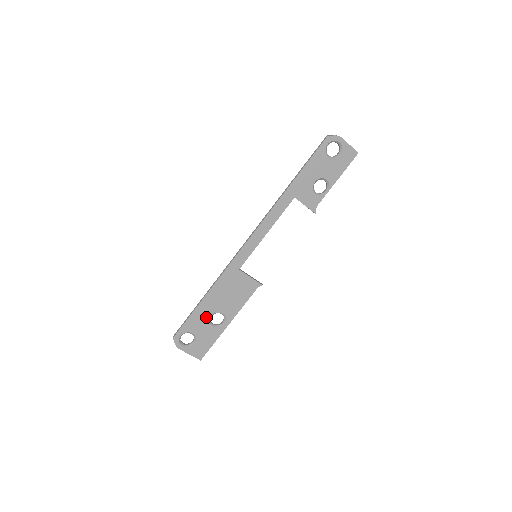
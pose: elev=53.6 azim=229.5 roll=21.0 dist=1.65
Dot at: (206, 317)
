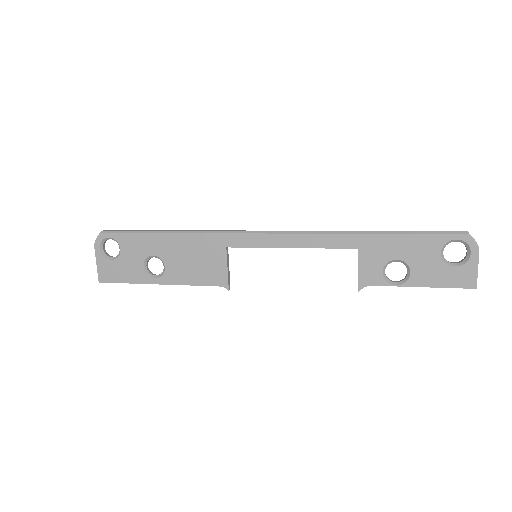
Dot at: (148, 251)
